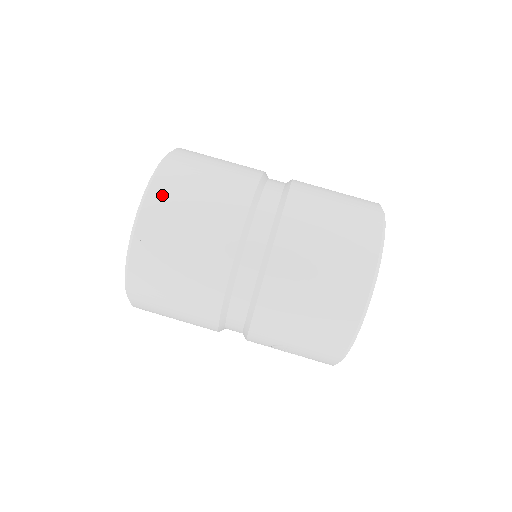
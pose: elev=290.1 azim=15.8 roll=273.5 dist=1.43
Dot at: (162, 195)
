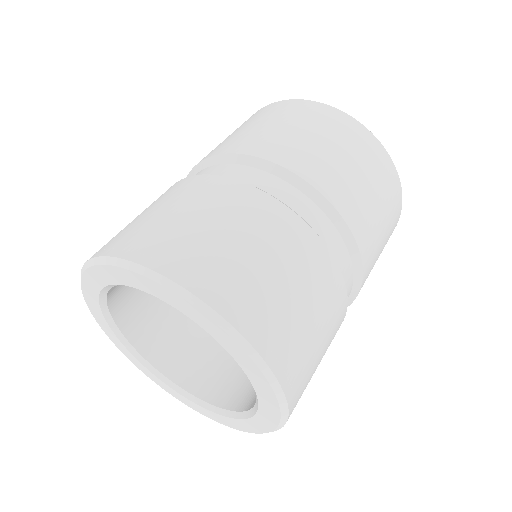
Dot at: (291, 366)
